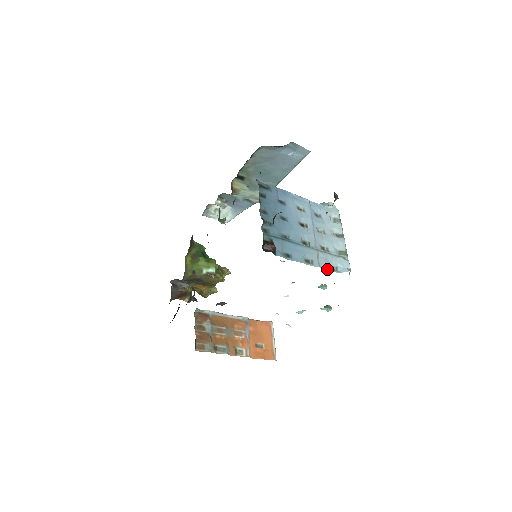
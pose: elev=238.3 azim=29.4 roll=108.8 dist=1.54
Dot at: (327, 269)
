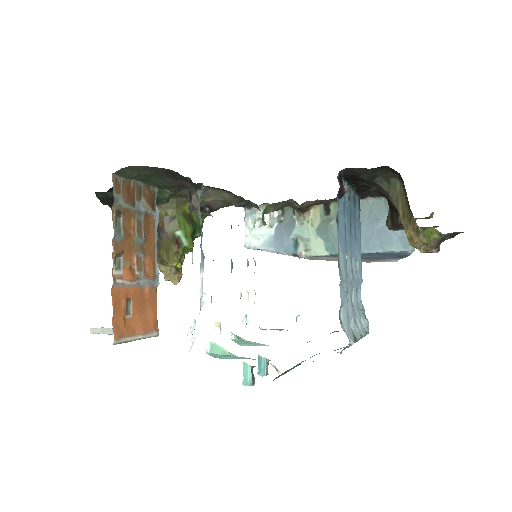
Dot at: (341, 298)
